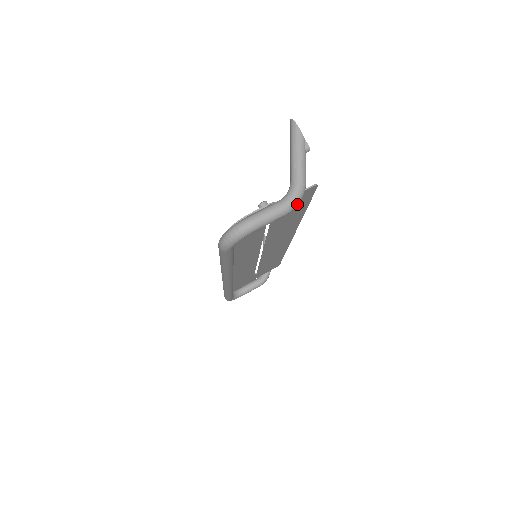
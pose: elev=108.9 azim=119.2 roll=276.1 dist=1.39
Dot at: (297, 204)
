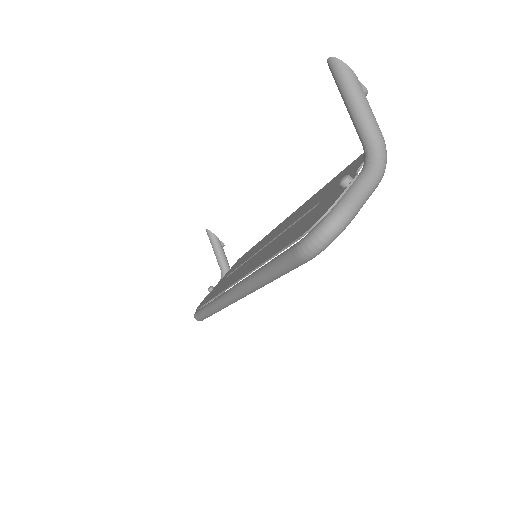
Dot at: (385, 168)
